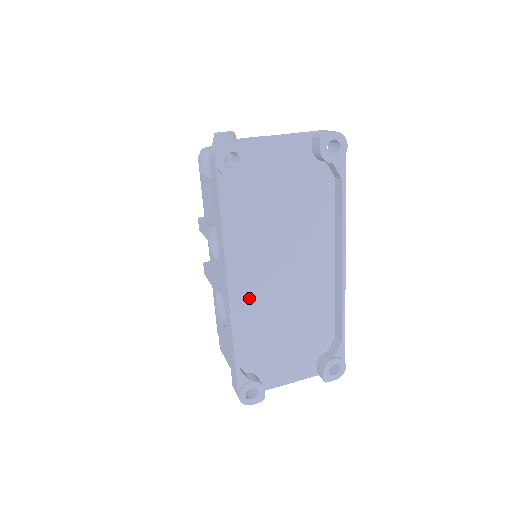
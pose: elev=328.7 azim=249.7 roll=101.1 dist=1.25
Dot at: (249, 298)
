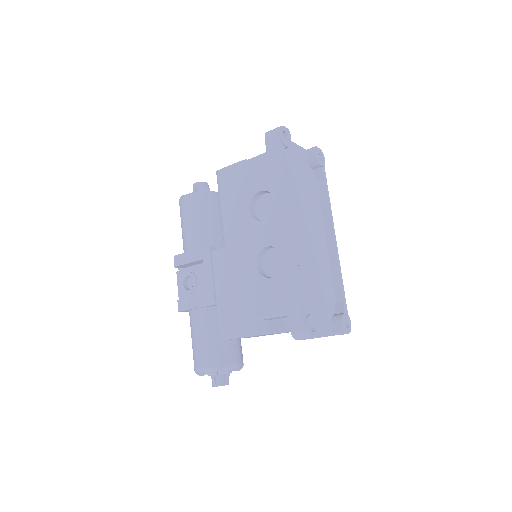
Dot at: occluded
